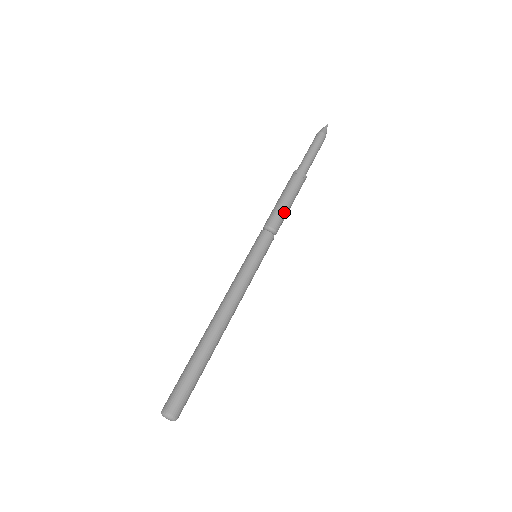
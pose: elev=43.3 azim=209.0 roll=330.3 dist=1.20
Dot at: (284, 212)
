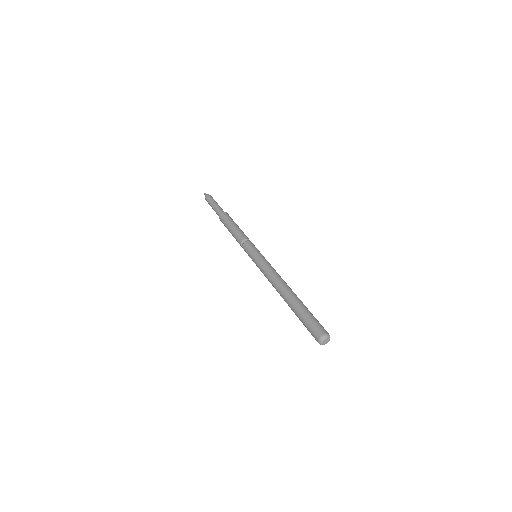
Dot at: (243, 232)
